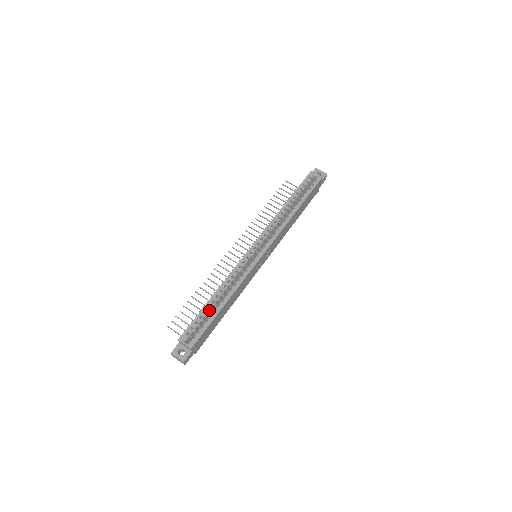
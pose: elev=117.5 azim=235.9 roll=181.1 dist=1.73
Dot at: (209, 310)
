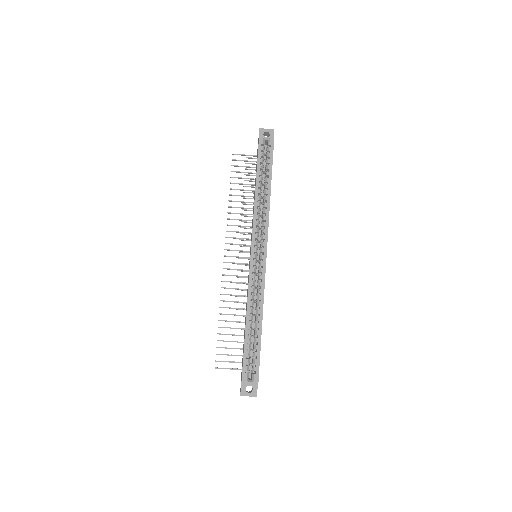
Dot at: occluded
